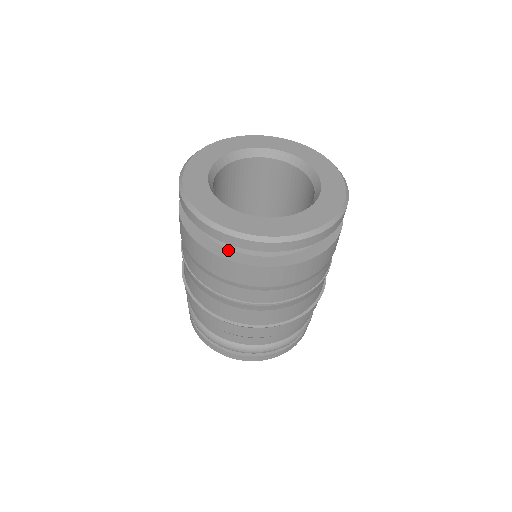
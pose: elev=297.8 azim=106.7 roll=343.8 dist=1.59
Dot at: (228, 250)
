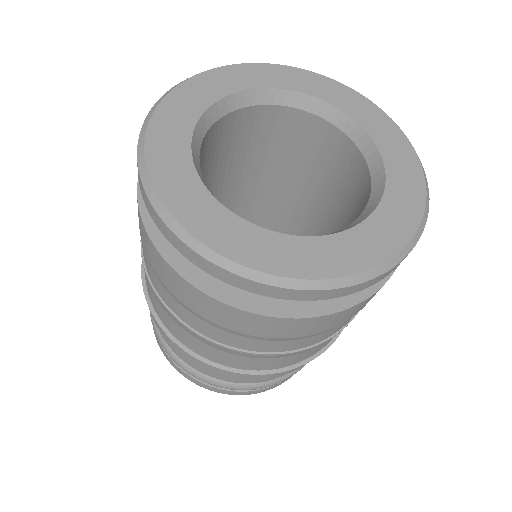
Dot at: occluded
